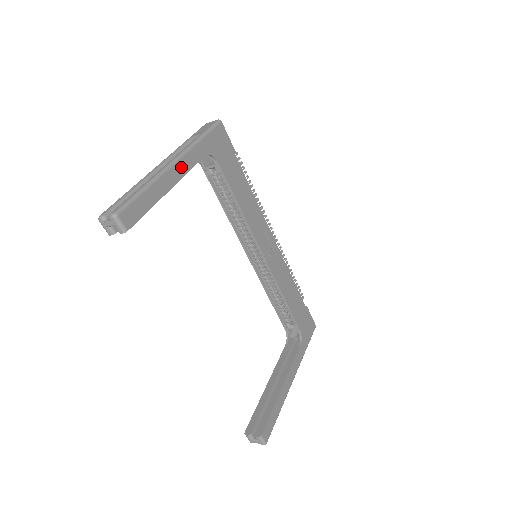
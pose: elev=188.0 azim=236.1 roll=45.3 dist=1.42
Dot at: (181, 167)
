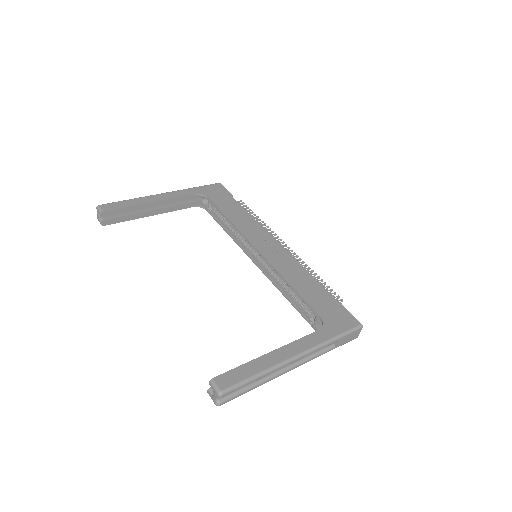
Dot at: (167, 196)
